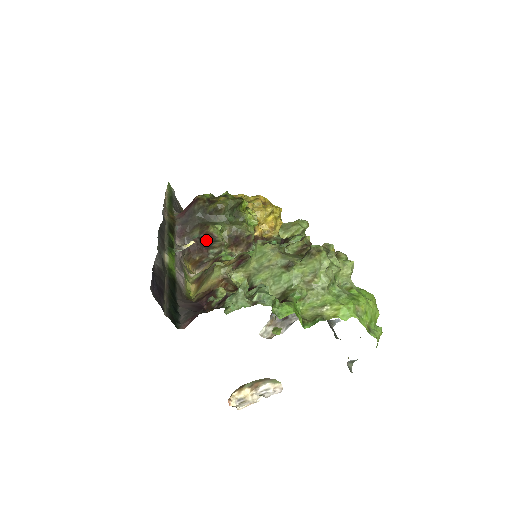
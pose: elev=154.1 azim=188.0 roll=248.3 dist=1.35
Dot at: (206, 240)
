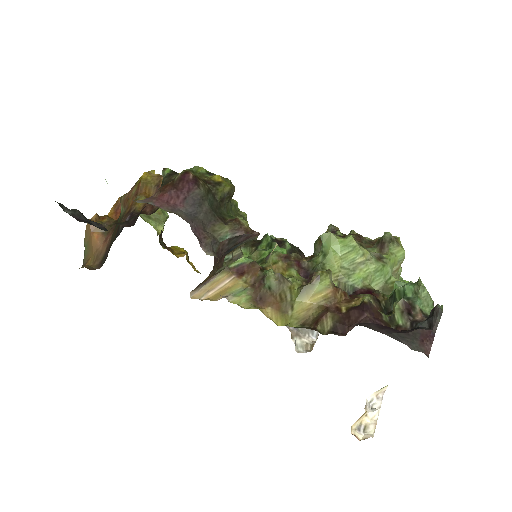
Dot at: (240, 241)
